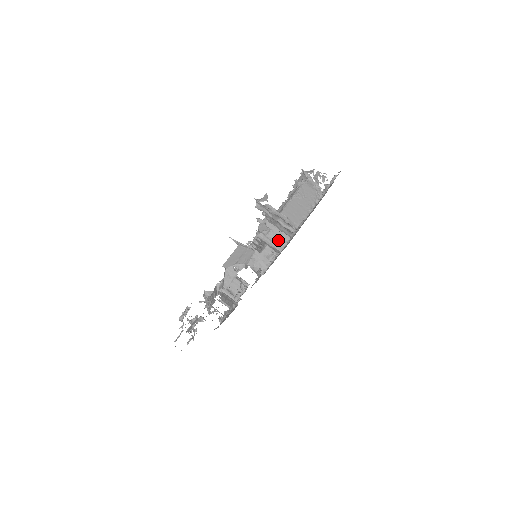
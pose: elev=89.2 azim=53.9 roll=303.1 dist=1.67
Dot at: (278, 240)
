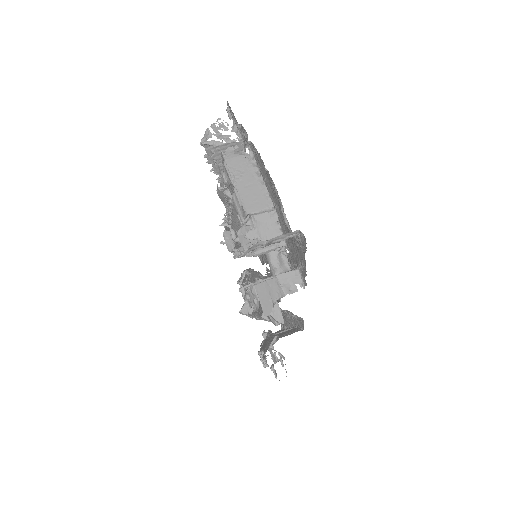
Dot at: occluded
